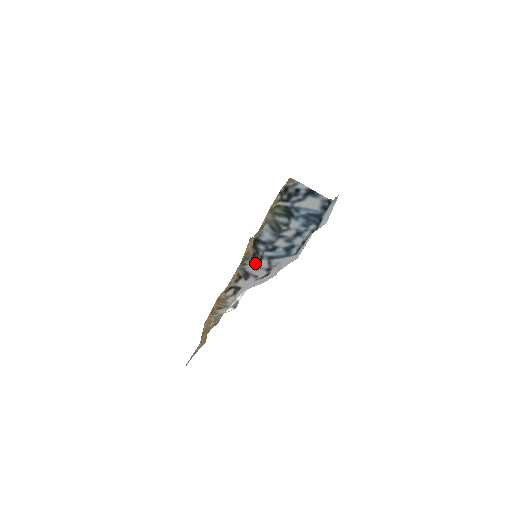
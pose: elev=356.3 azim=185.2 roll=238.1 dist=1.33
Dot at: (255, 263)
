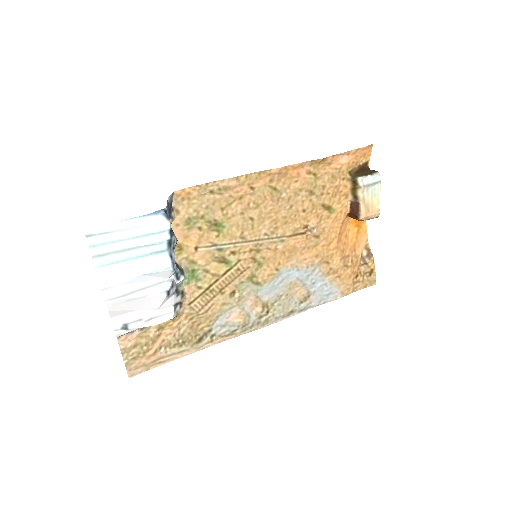
Dot at: (180, 279)
